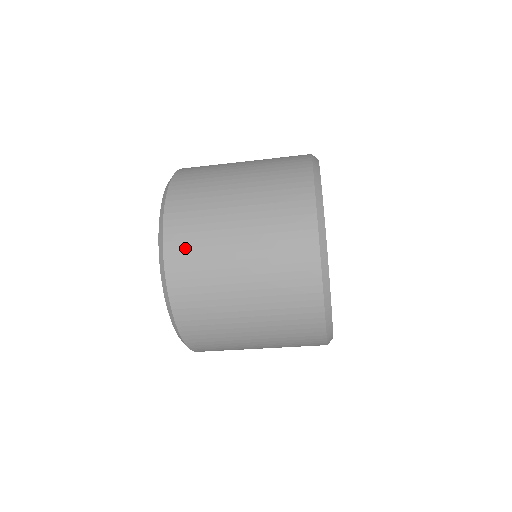
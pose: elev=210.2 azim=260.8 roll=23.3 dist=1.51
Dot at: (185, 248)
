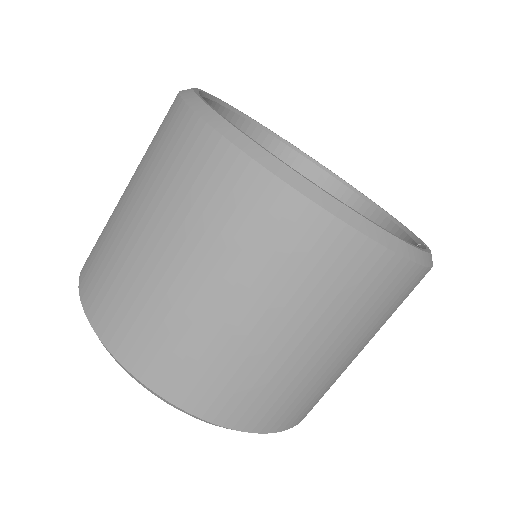
Dot at: (97, 282)
